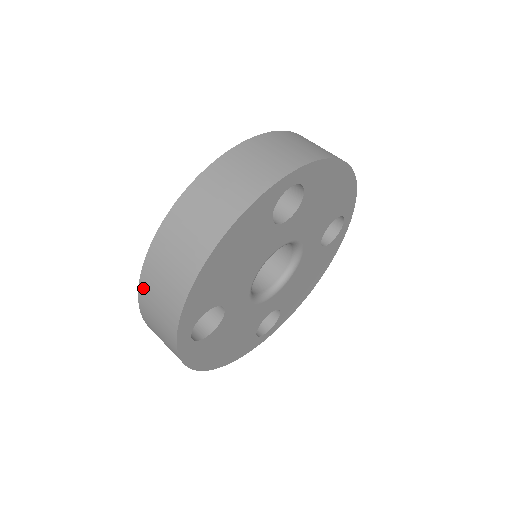
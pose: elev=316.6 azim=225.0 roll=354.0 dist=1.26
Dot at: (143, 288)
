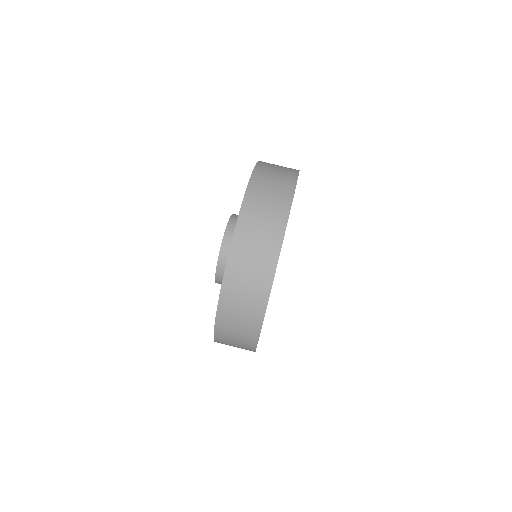
Dot at: (226, 289)
